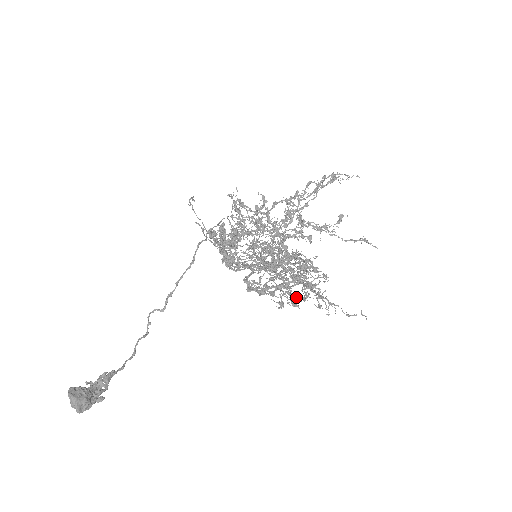
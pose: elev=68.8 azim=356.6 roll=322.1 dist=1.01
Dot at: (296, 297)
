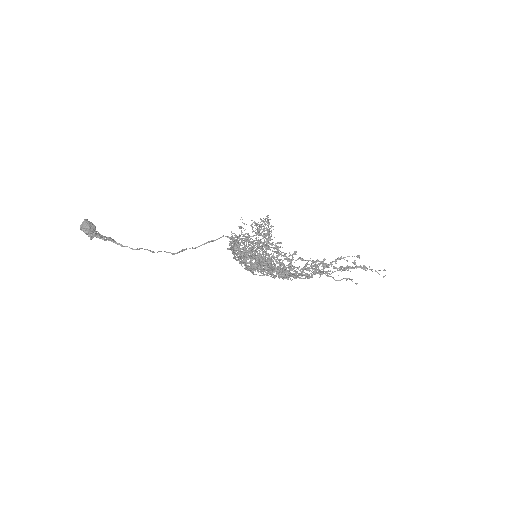
Dot at: occluded
